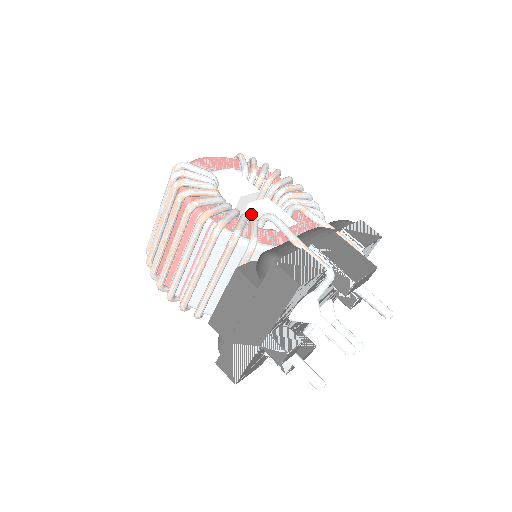
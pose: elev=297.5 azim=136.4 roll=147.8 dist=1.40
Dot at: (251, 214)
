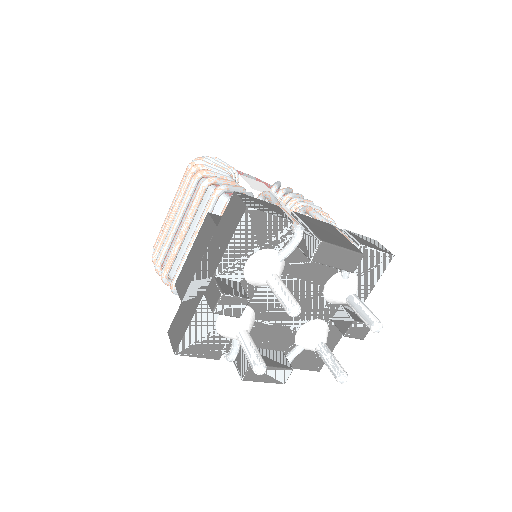
Dot at: occluded
